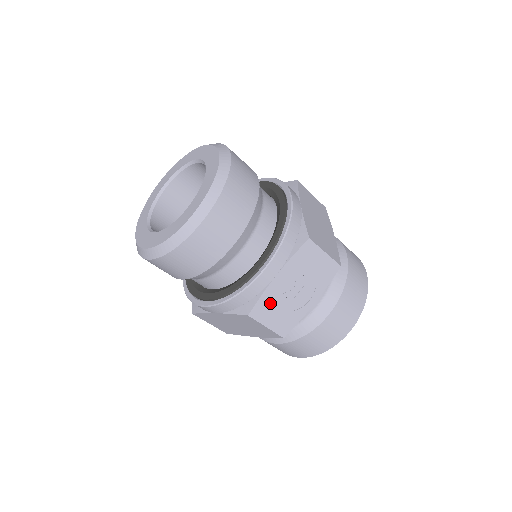
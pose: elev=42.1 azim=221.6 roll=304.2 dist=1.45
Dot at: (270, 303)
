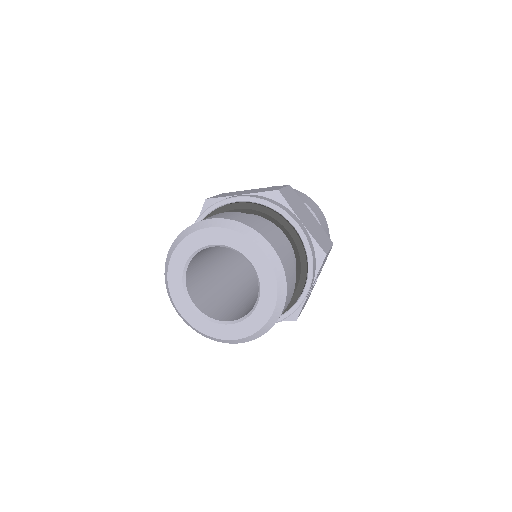
Dot at: (305, 302)
